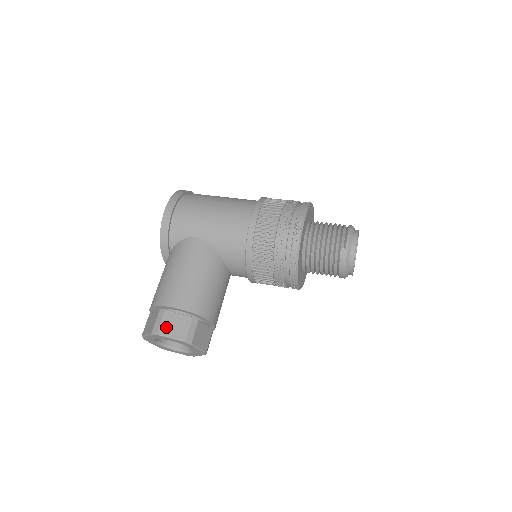
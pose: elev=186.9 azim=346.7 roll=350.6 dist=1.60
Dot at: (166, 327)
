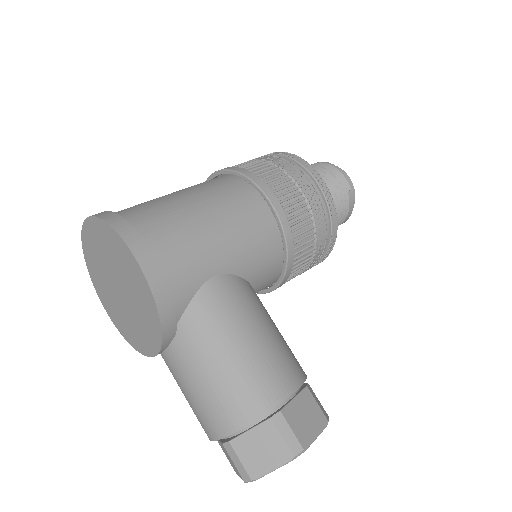
Dot at: (302, 430)
